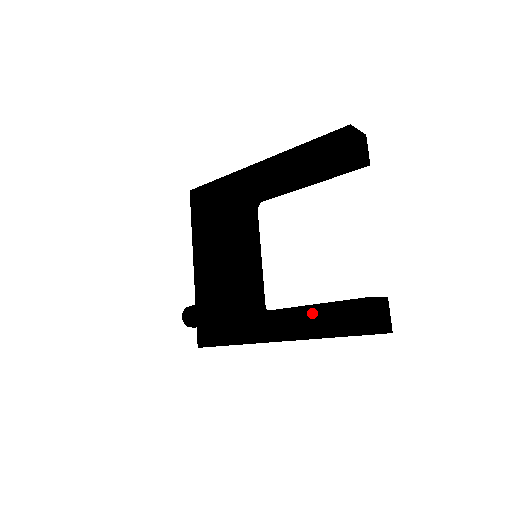
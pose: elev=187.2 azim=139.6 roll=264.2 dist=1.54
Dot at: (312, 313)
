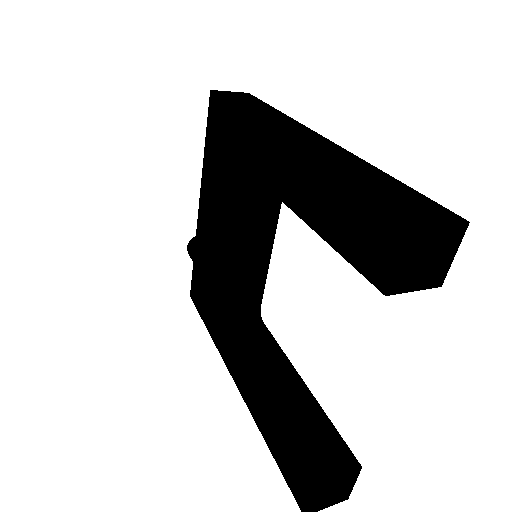
Dot at: (265, 407)
